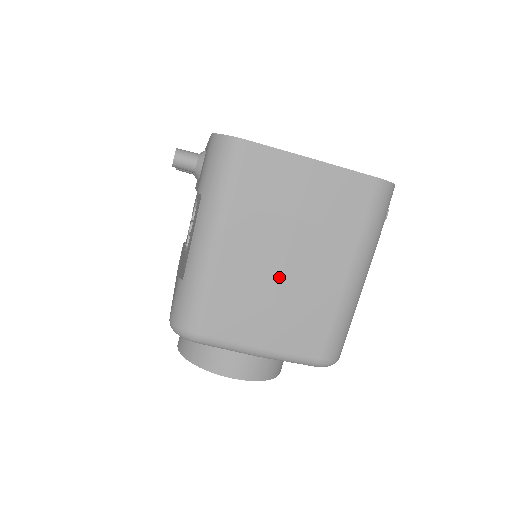
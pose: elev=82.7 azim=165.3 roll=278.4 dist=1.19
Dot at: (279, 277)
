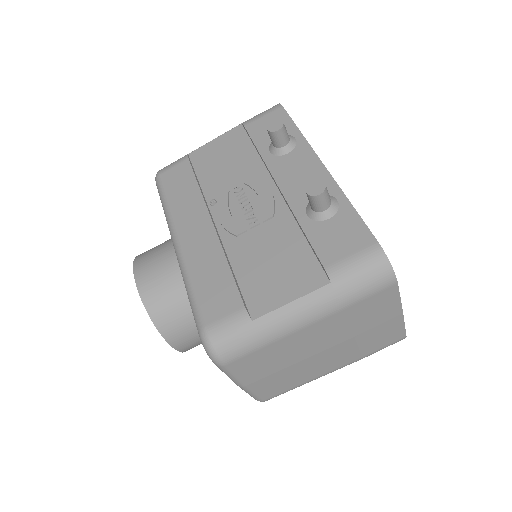
Dot at: (306, 357)
